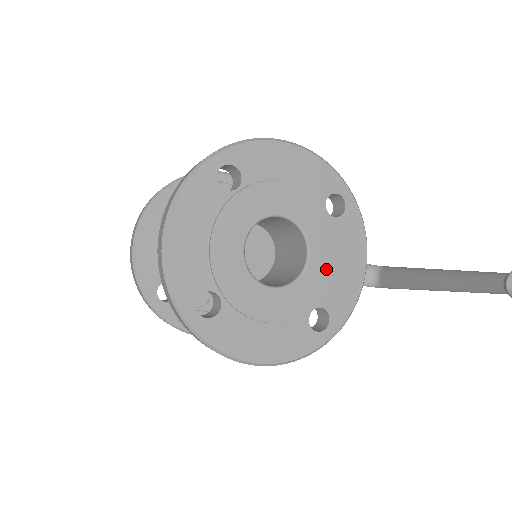
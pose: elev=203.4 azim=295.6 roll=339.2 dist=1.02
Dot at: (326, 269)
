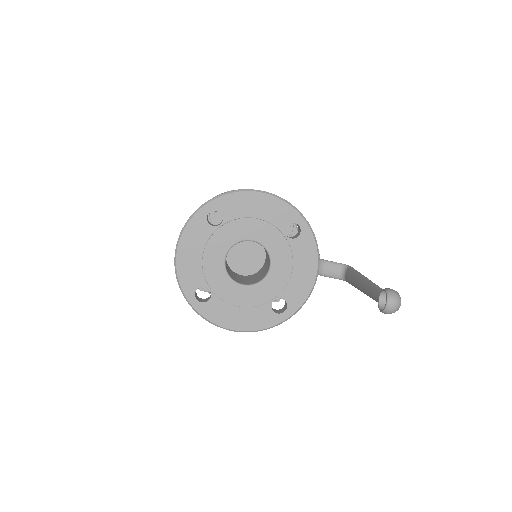
Dot at: (284, 274)
